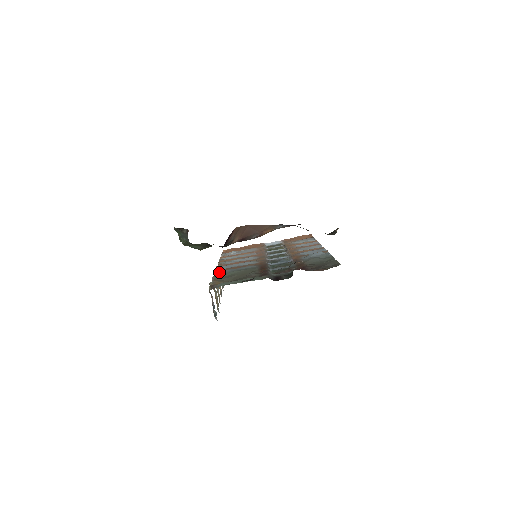
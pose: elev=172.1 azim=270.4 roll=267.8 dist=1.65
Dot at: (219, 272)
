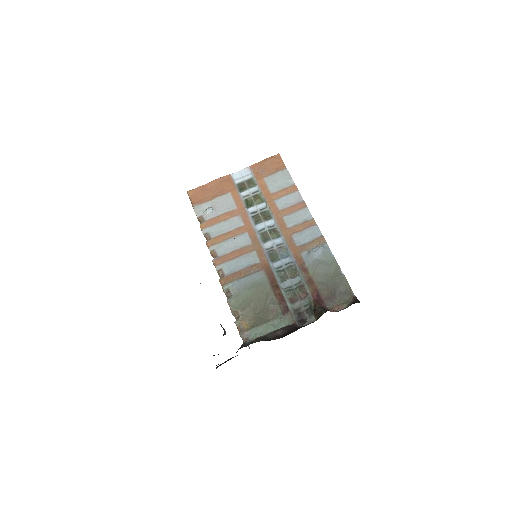
Dot at: (228, 288)
